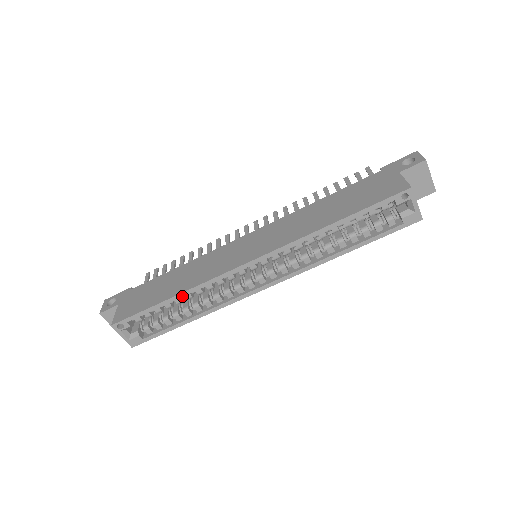
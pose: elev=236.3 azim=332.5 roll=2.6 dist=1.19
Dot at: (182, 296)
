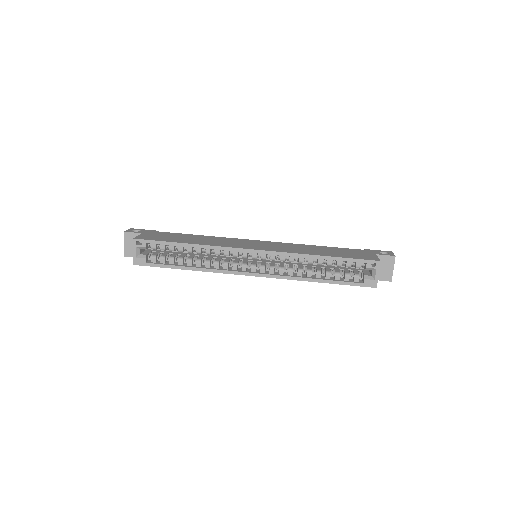
Dot at: (196, 247)
